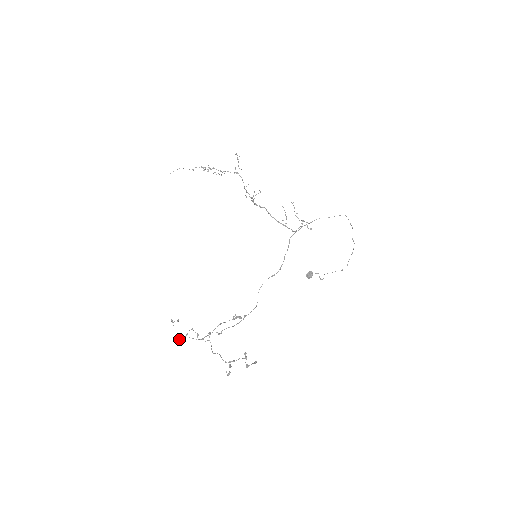
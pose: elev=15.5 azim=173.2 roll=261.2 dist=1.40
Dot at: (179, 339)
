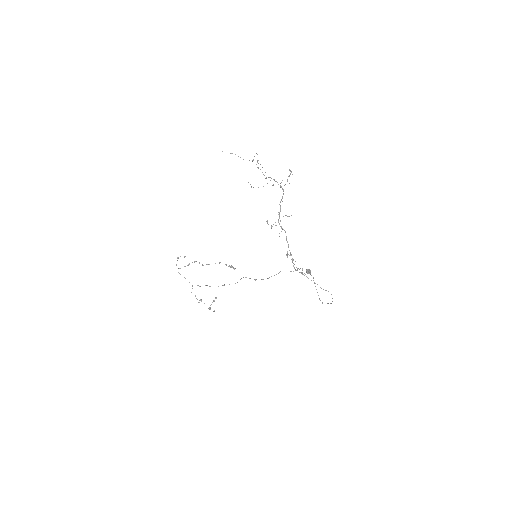
Dot at: (179, 268)
